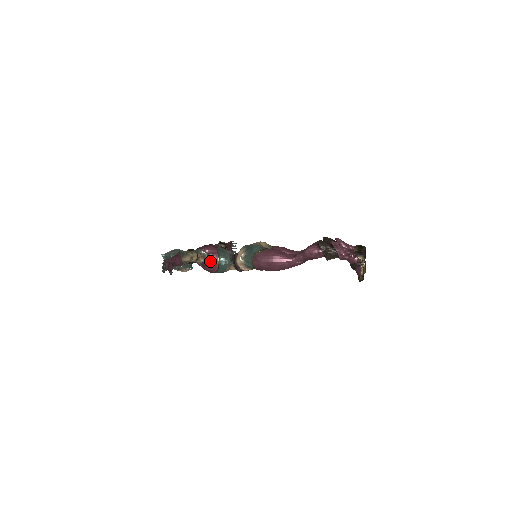
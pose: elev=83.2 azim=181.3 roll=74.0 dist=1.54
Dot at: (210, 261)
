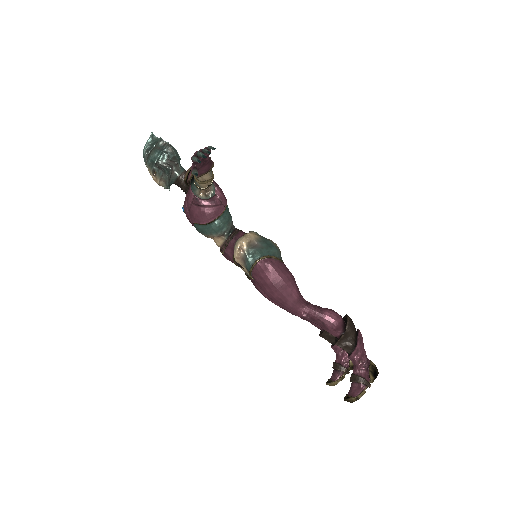
Dot at: (210, 206)
